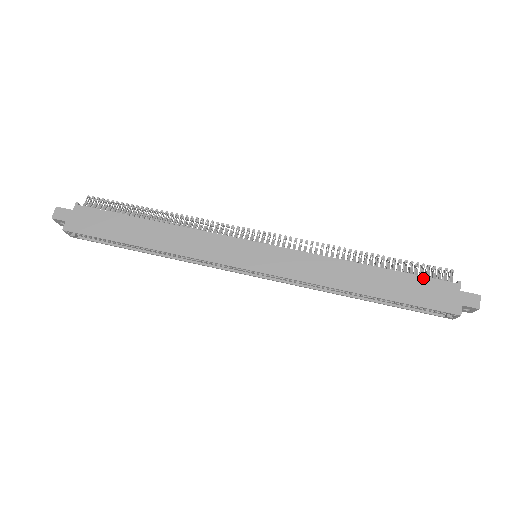
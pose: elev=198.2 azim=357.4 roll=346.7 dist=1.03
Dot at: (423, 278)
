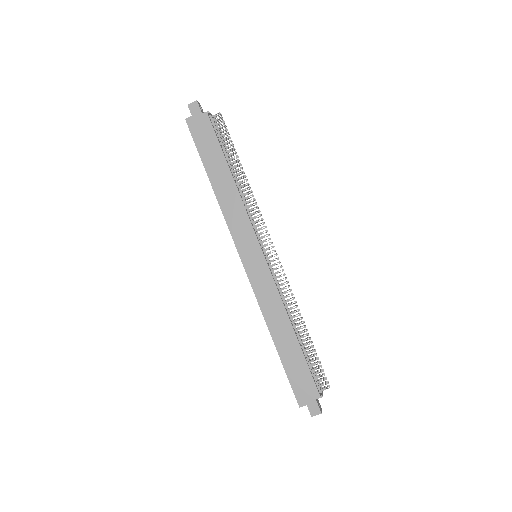
Dot at: (309, 372)
